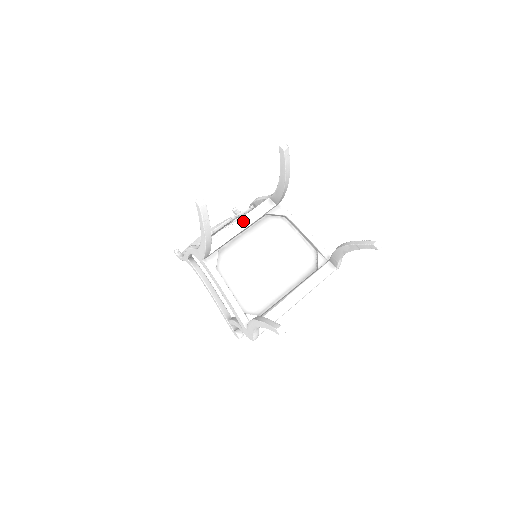
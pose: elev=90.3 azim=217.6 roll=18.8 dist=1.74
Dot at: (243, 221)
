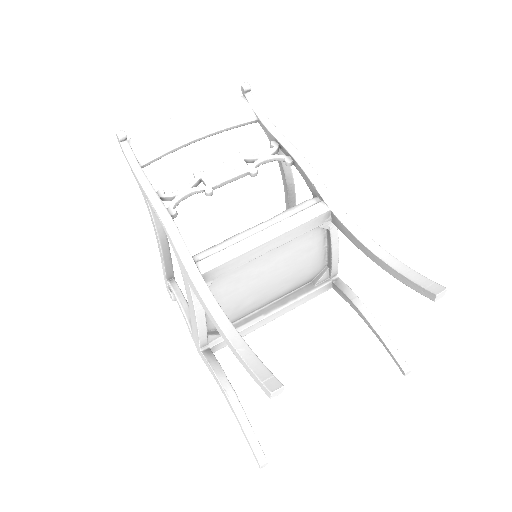
Dot at: (276, 240)
